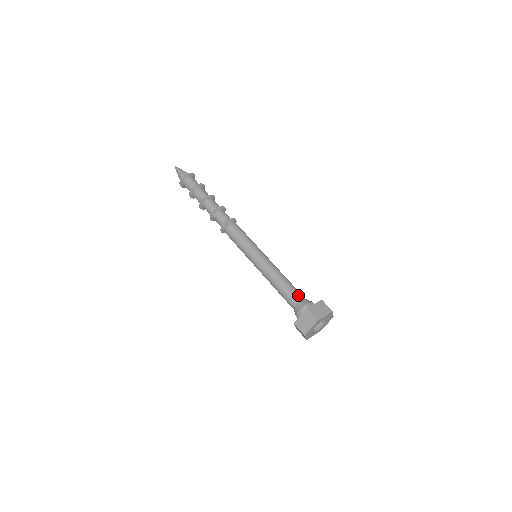
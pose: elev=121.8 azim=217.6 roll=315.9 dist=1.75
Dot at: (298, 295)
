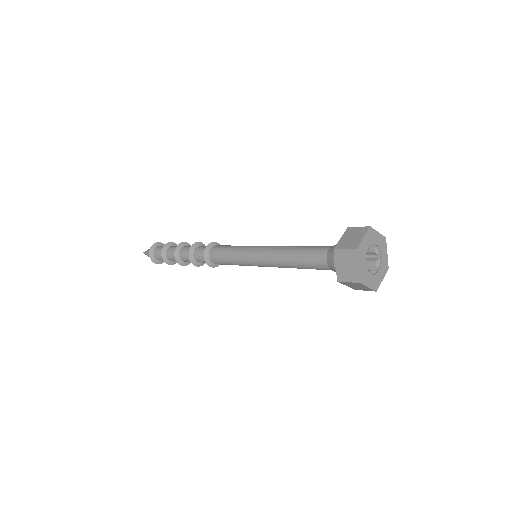
Dot at: occluded
